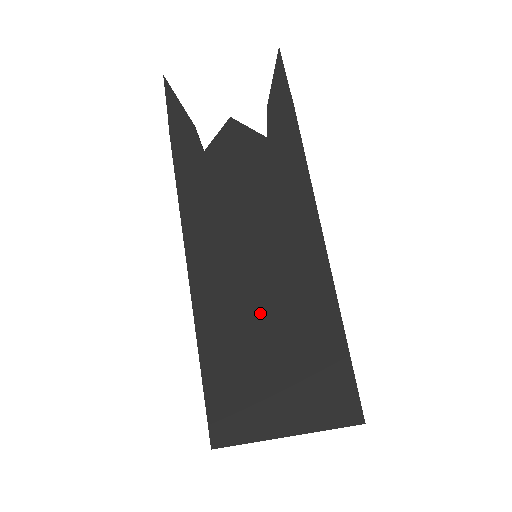
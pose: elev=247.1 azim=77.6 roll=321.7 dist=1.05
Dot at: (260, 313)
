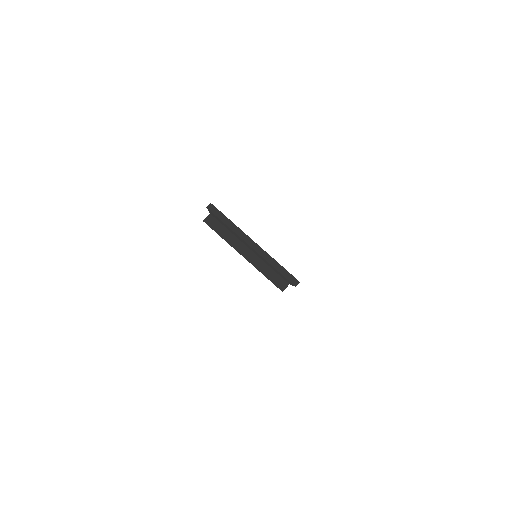
Dot at: occluded
